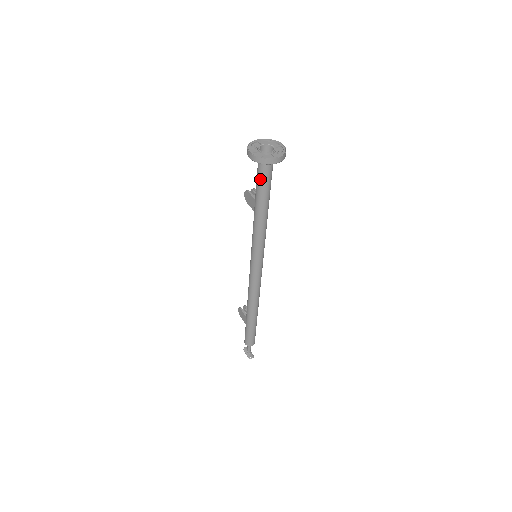
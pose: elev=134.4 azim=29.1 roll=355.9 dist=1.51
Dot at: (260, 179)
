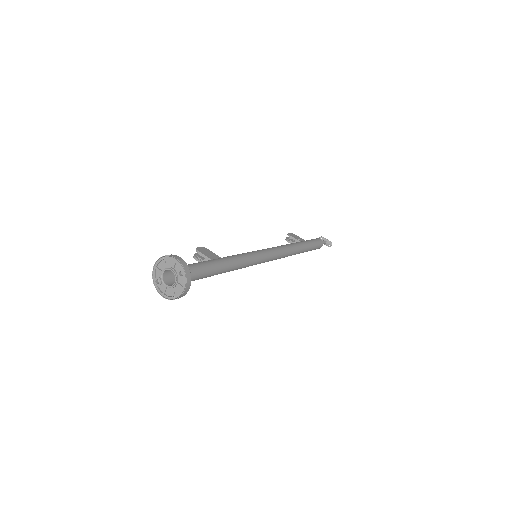
Dot at: occluded
